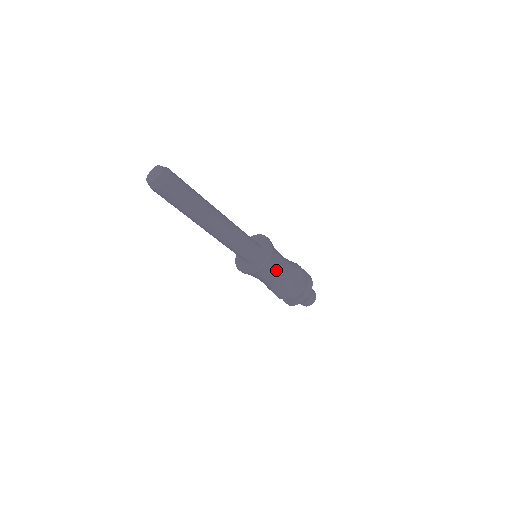
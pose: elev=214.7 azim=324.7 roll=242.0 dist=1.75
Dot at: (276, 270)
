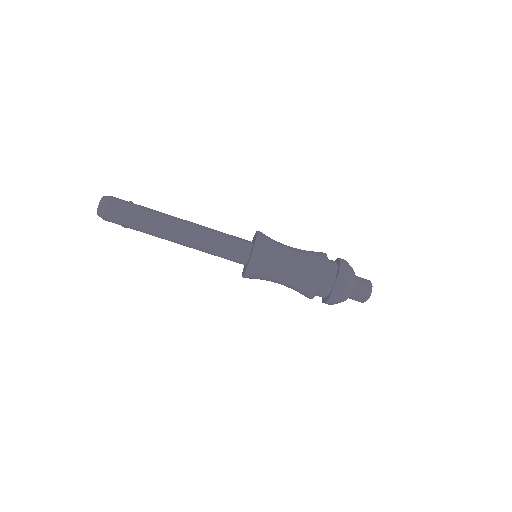
Dot at: (274, 271)
